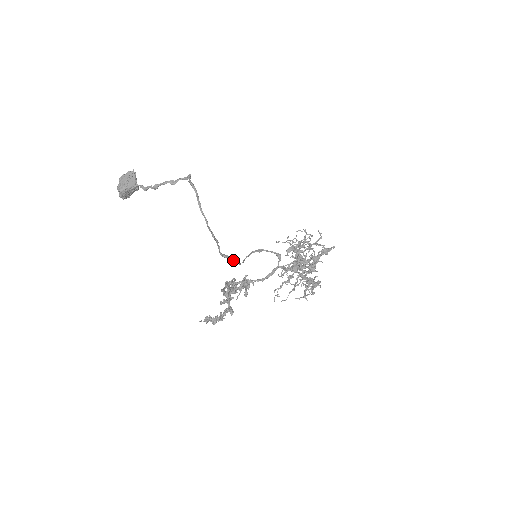
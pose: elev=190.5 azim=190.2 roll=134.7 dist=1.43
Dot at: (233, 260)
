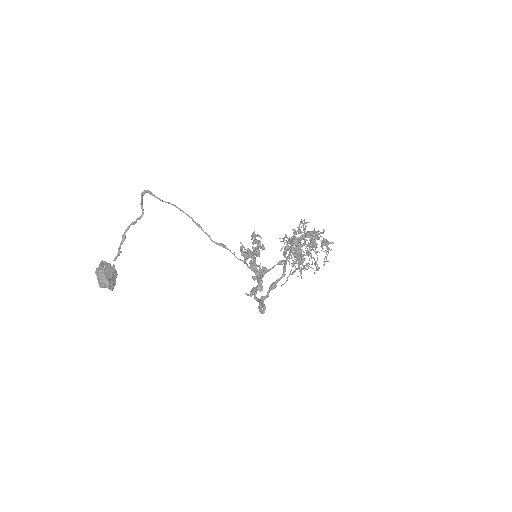
Dot at: (235, 256)
